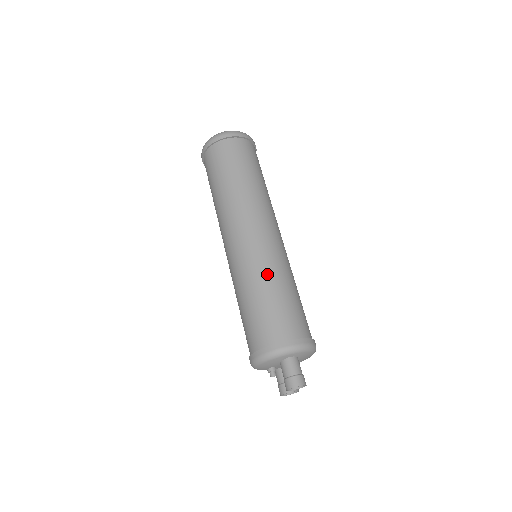
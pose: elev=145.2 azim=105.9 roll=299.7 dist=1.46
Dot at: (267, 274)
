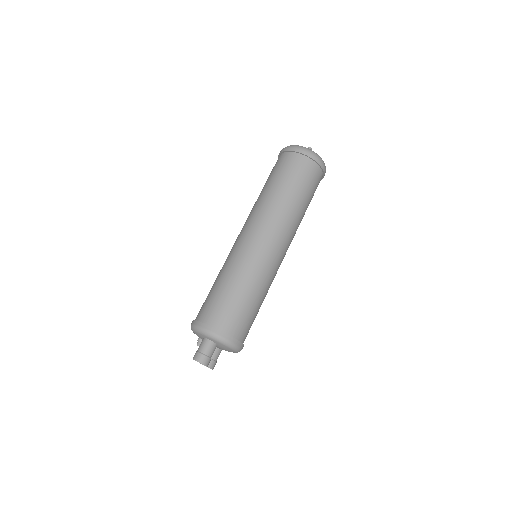
Dot at: (238, 272)
